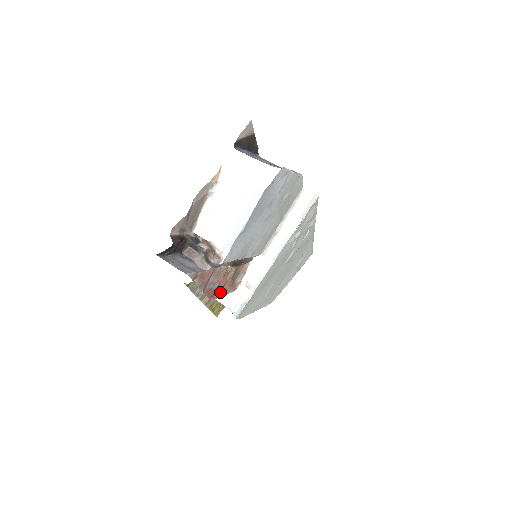
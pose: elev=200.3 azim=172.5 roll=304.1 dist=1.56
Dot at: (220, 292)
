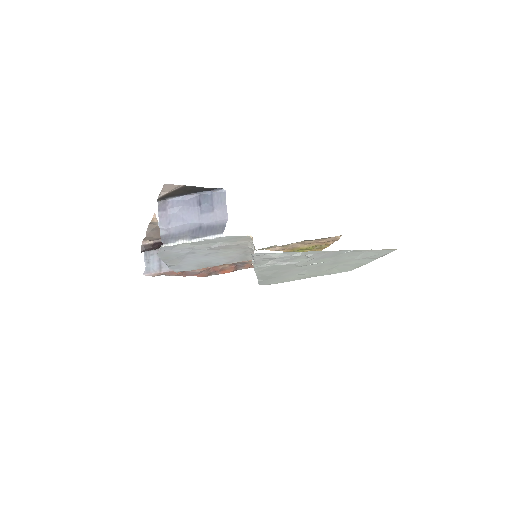
Dot at: (223, 271)
